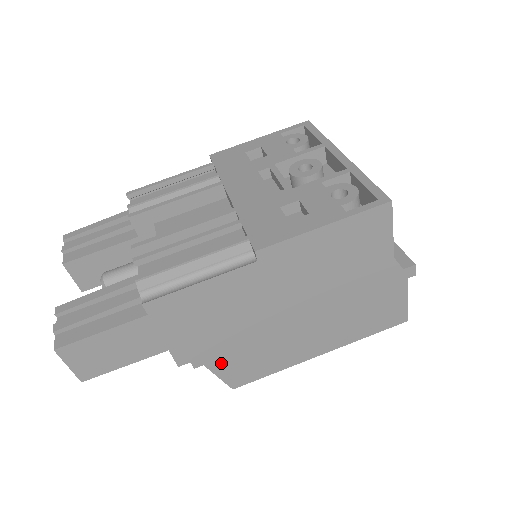
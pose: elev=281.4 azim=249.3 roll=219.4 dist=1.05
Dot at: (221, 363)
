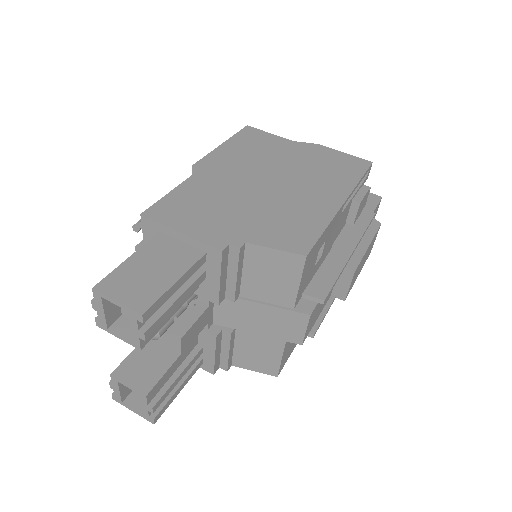
Dot at: (260, 236)
